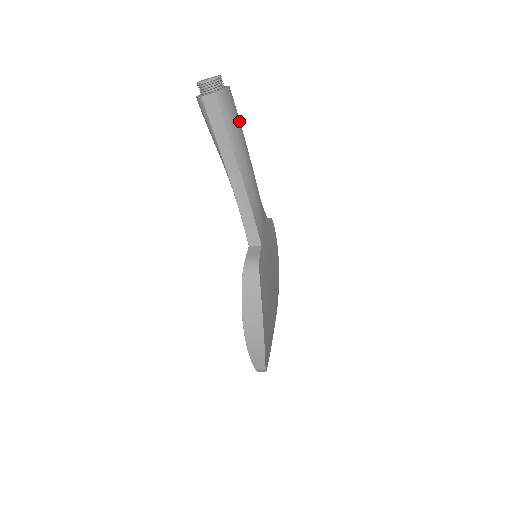
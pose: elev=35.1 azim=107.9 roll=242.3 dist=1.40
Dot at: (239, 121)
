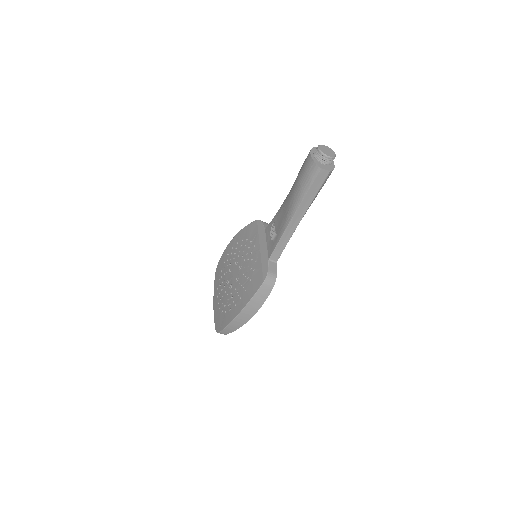
Dot at: occluded
